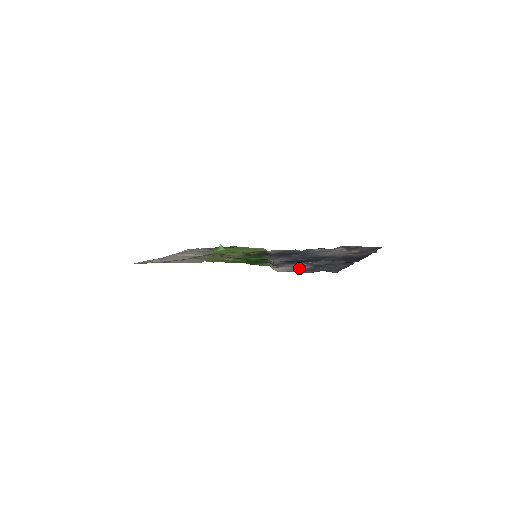
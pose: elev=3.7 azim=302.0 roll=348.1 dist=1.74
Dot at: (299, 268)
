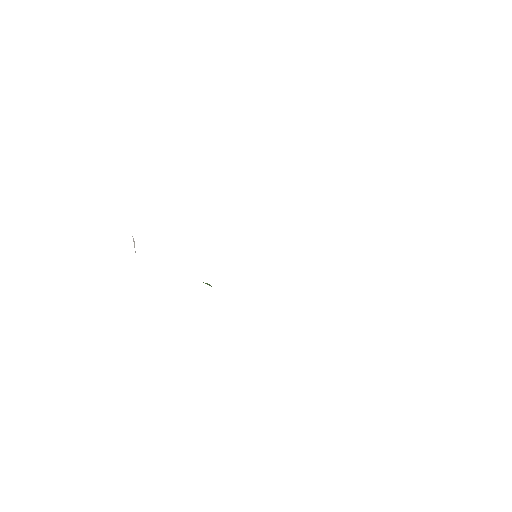
Dot at: occluded
